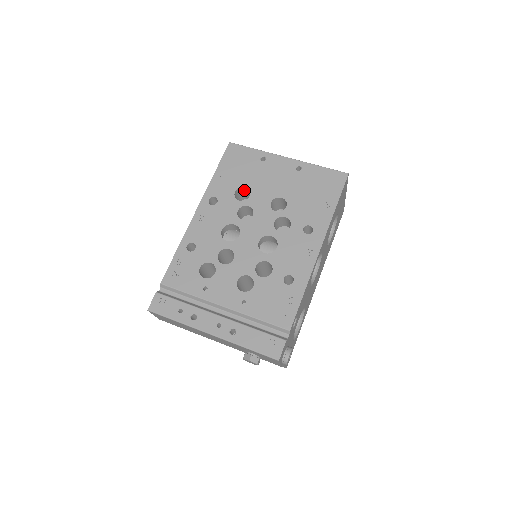
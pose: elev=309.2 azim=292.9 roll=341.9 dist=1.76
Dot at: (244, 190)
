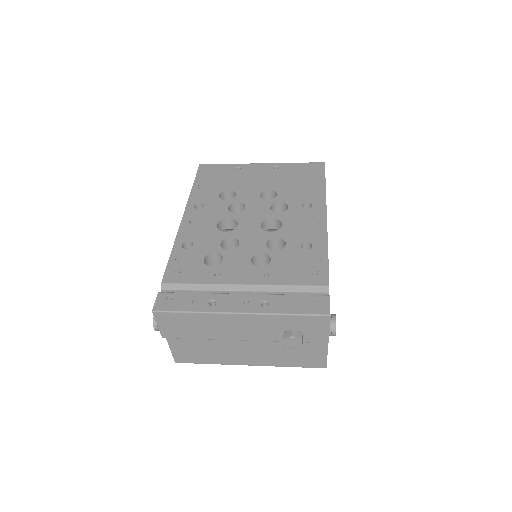
Dot at: (227, 196)
